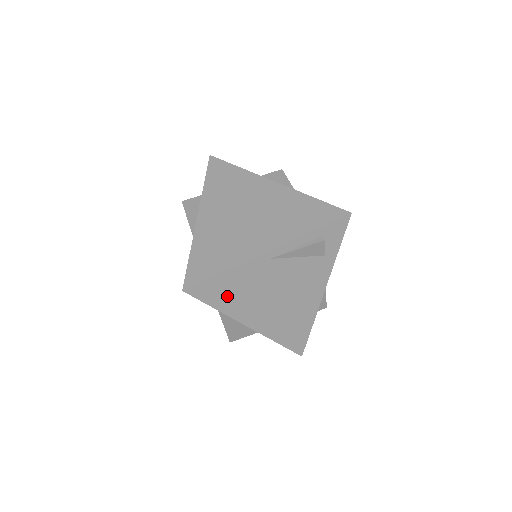
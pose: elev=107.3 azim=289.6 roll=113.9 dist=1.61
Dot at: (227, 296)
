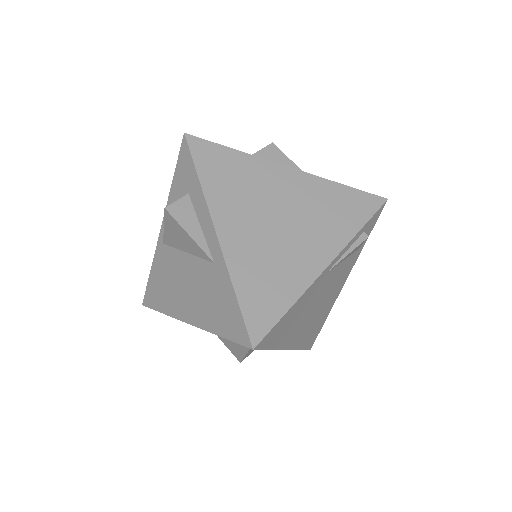
Dot at: (284, 331)
